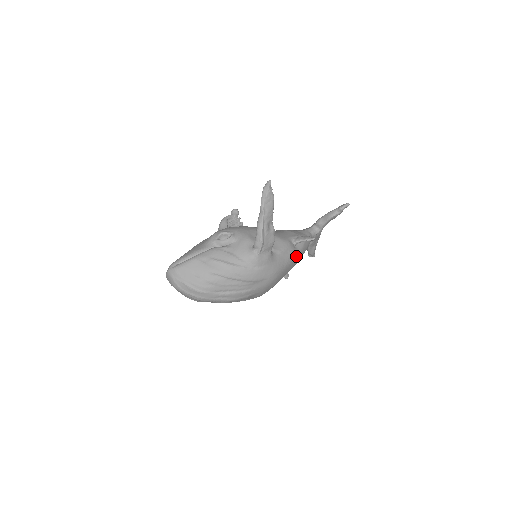
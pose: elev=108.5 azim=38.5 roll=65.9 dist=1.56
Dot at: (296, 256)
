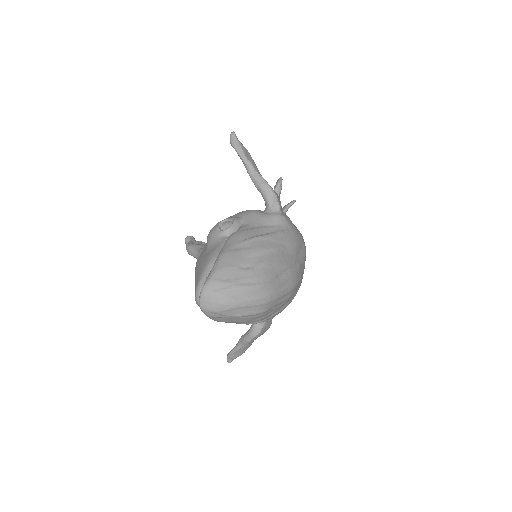
Dot at: occluded
